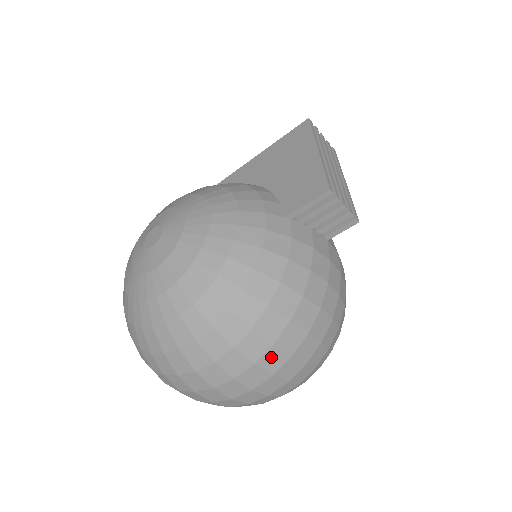
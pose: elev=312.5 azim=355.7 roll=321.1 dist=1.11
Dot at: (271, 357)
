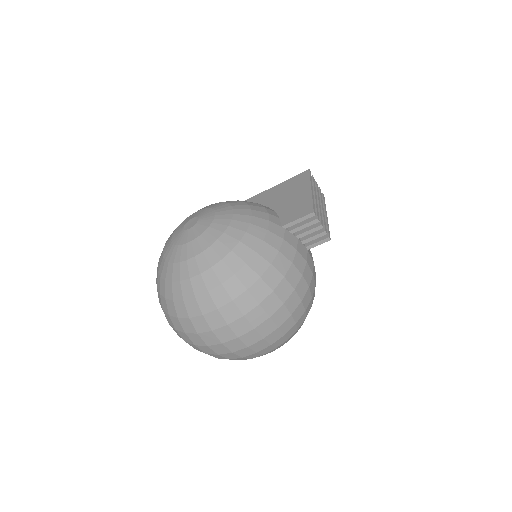
Dot at: (256, 314)
